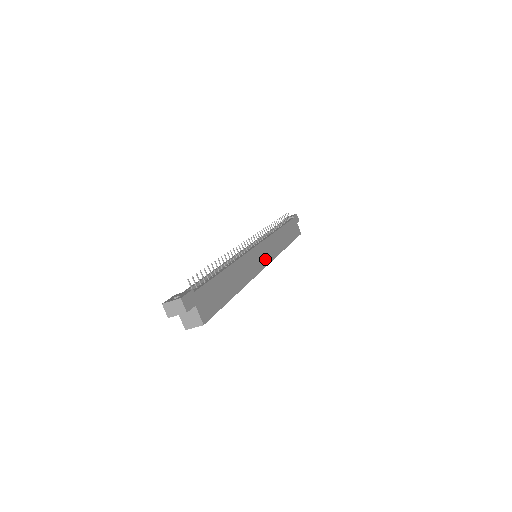
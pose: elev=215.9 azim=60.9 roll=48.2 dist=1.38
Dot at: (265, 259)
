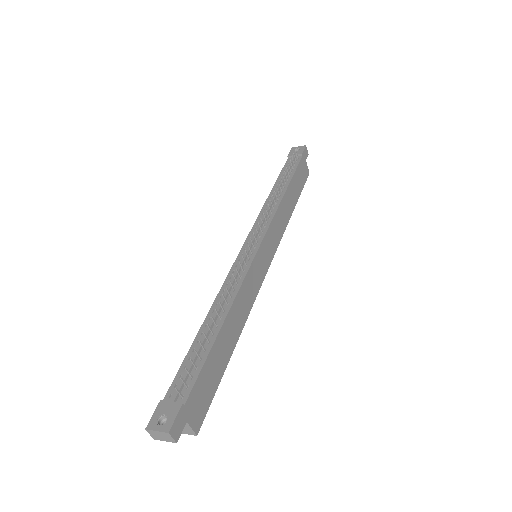
Dot at: (267, 260)
